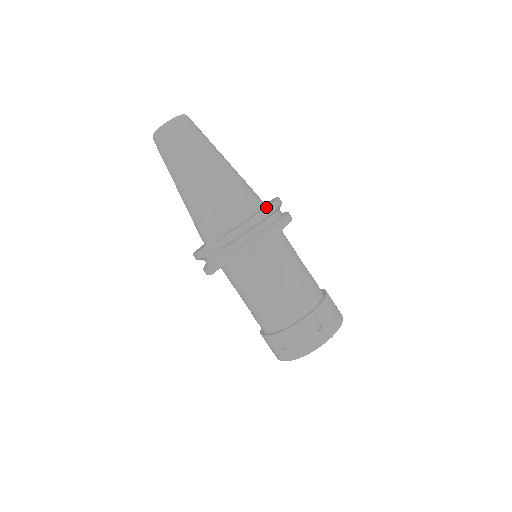
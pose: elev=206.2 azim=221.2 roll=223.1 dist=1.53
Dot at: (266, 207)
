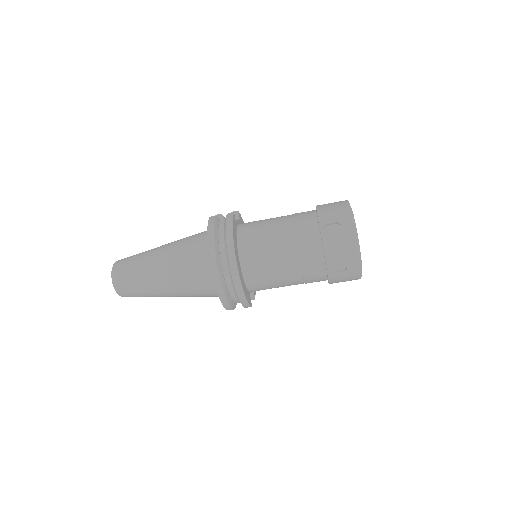
Dot at: (213, 279)
